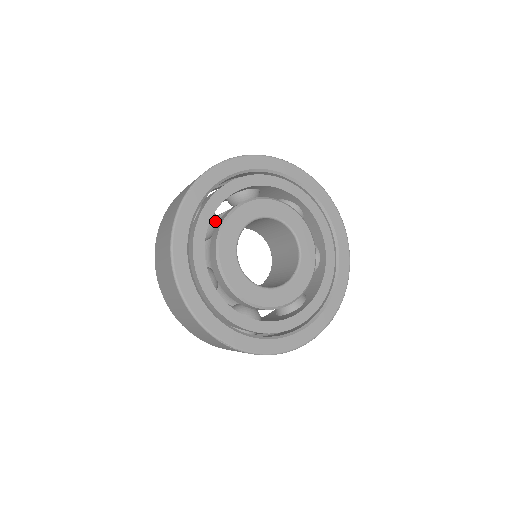
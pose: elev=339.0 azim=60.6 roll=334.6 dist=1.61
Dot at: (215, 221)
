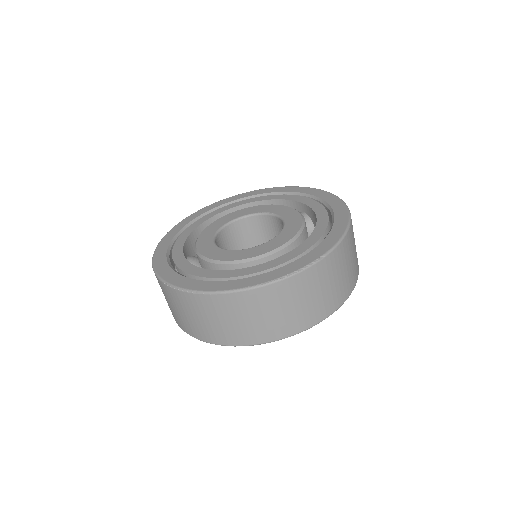
Dot at: occluded
